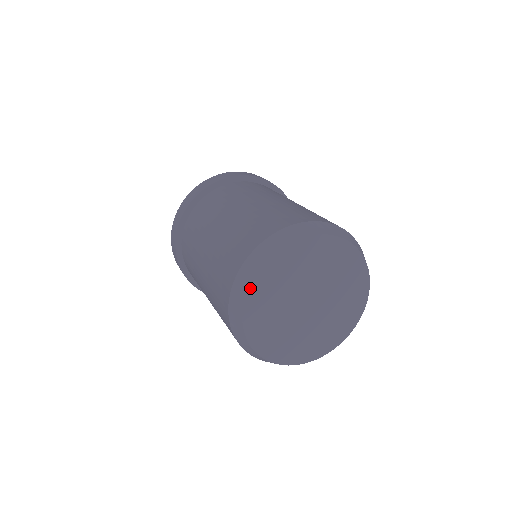
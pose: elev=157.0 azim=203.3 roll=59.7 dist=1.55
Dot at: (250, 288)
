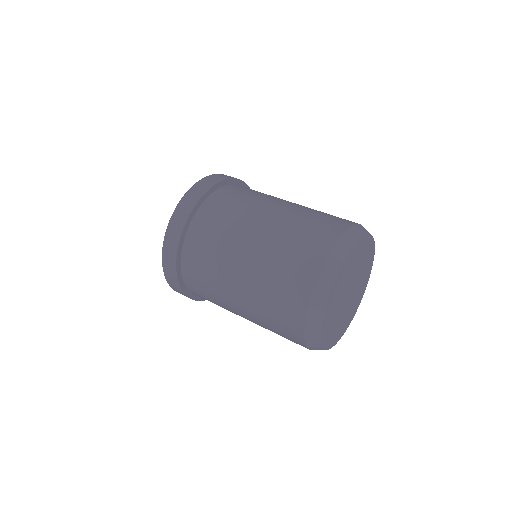
Dot at: (345, 262)
